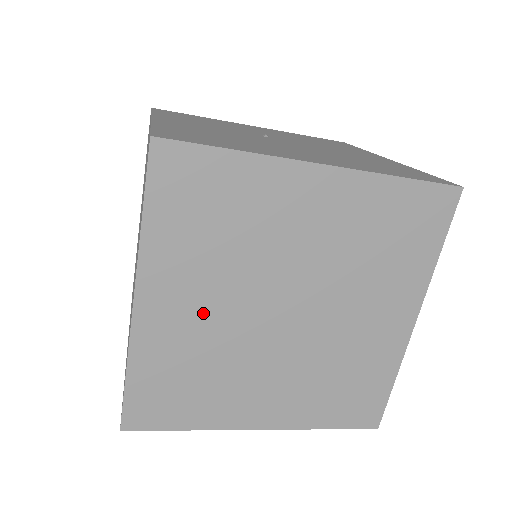
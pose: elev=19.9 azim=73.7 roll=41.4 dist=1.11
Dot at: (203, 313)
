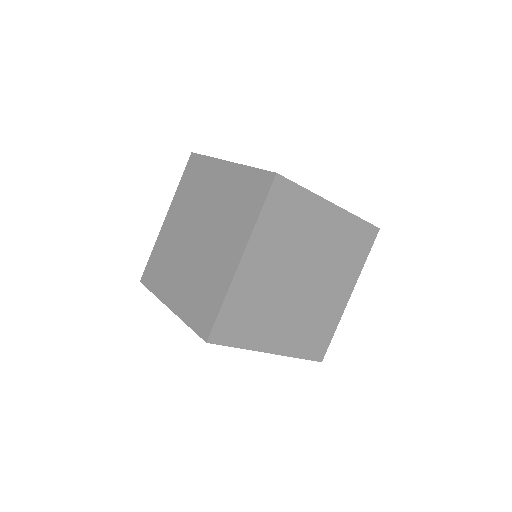
Dot at: (268, 272)
